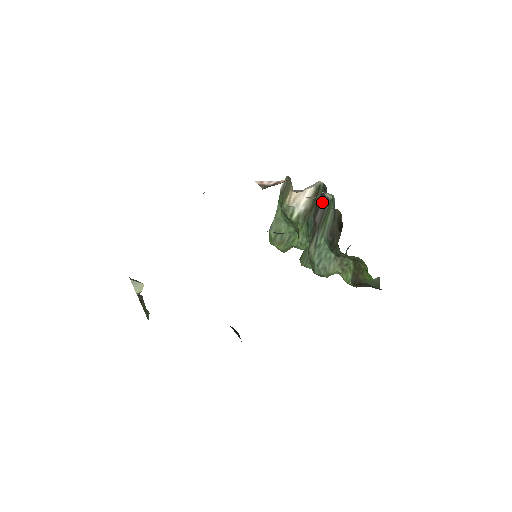
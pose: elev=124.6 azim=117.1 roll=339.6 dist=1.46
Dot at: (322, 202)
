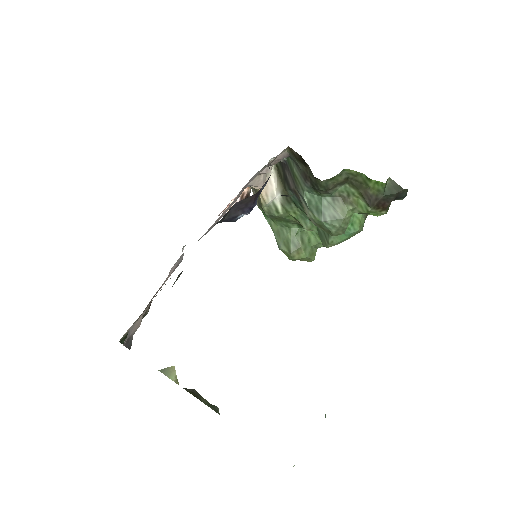
Dot at: (285, 170)
